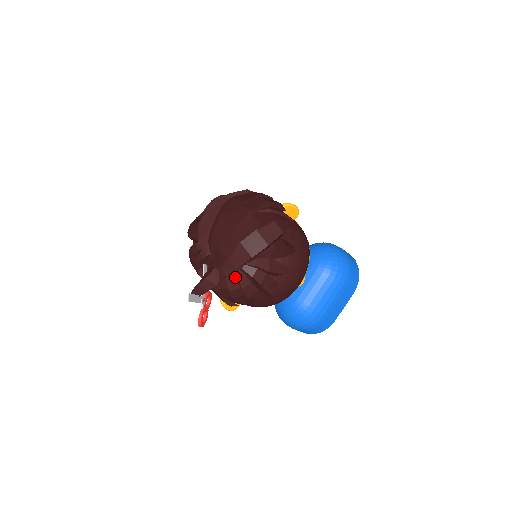
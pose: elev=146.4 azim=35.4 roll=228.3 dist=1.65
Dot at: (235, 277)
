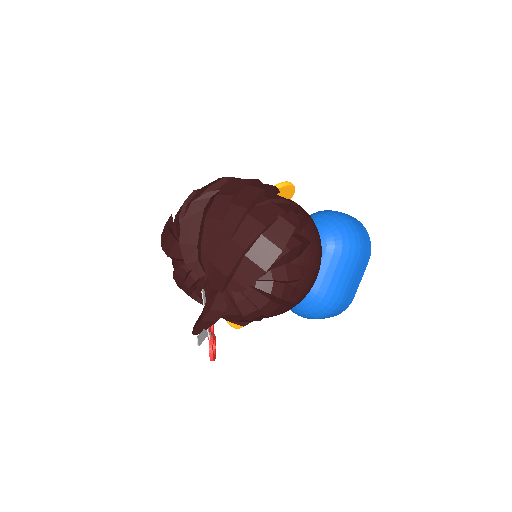
Dot at: (247, 298)
